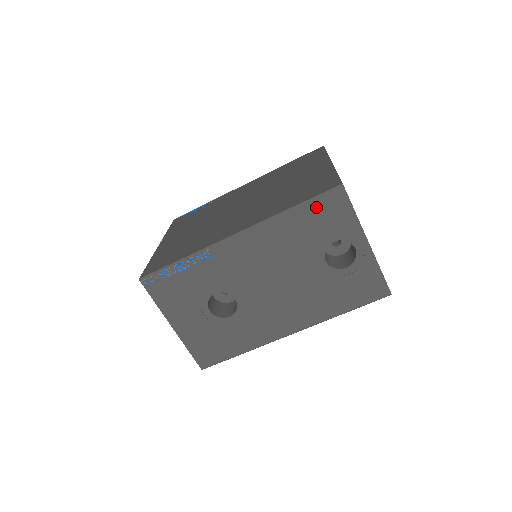
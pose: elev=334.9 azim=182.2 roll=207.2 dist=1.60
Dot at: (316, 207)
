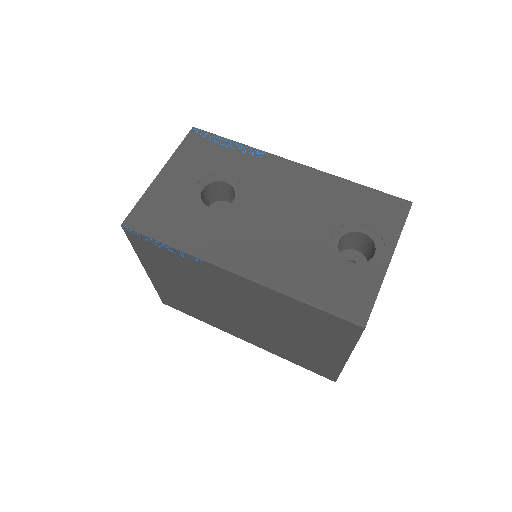
Dot at: (376, 198)
